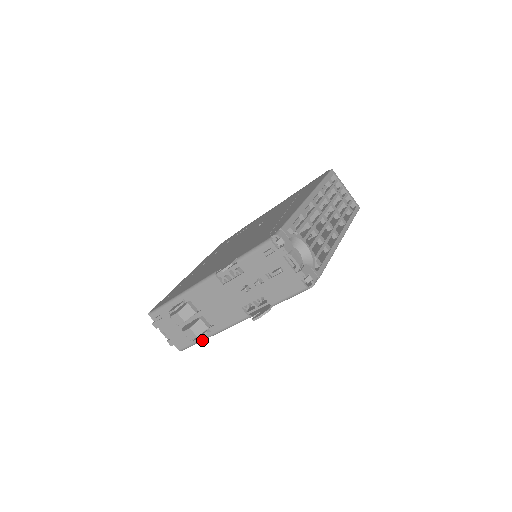
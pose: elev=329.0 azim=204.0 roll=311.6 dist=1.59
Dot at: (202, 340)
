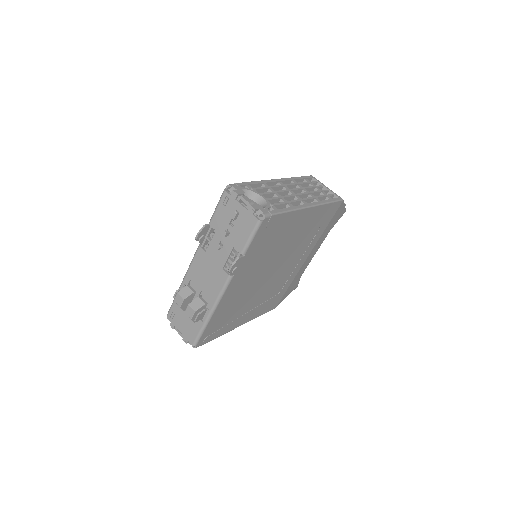
Dot at: (206, 324)
